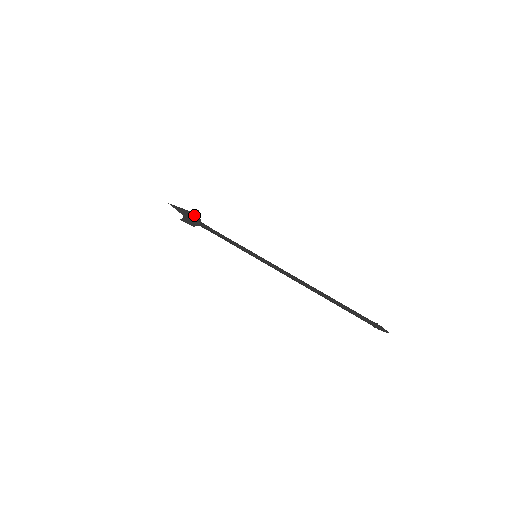
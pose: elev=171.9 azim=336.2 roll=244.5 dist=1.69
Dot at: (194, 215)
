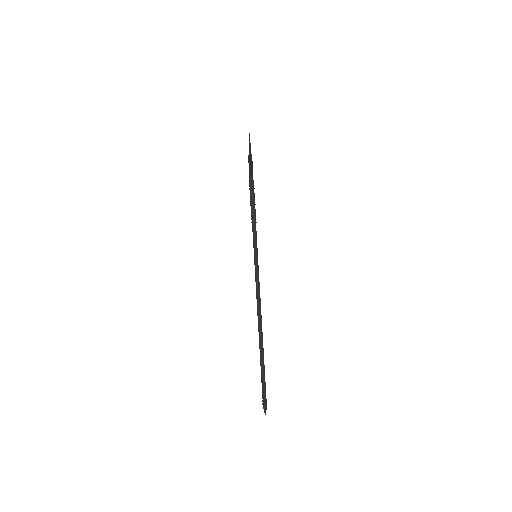
Dot at: (252, 166)
